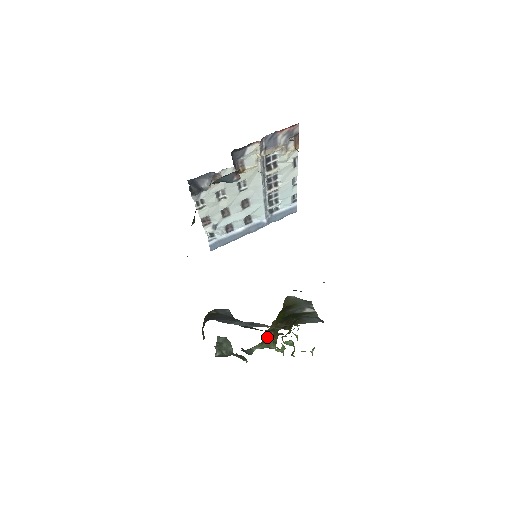
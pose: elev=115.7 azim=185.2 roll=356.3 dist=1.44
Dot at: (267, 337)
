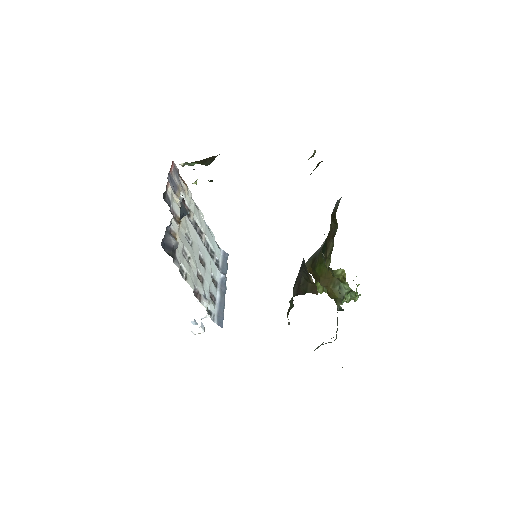
Dot at: (332, 295)
